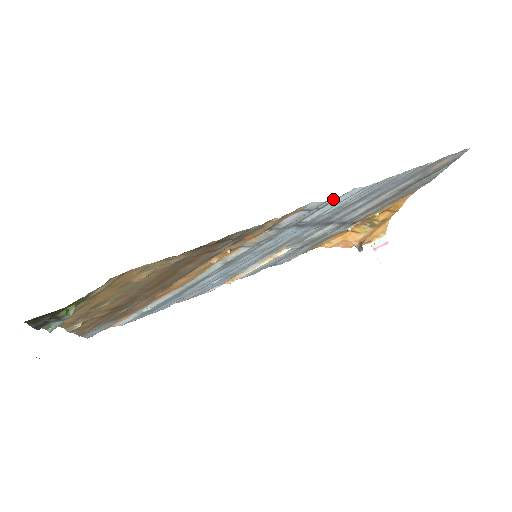
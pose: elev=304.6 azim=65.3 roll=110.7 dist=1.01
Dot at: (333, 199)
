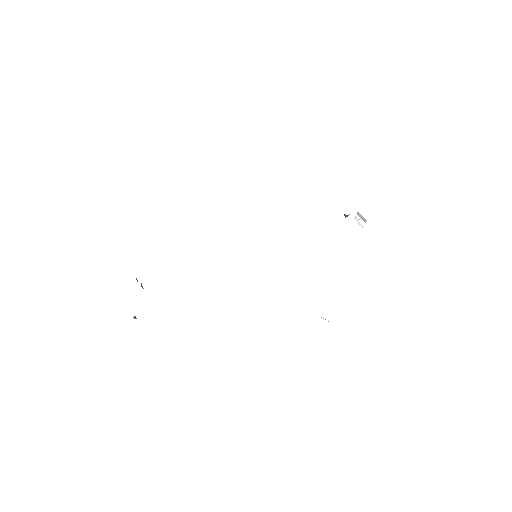
Dot at: occluded
